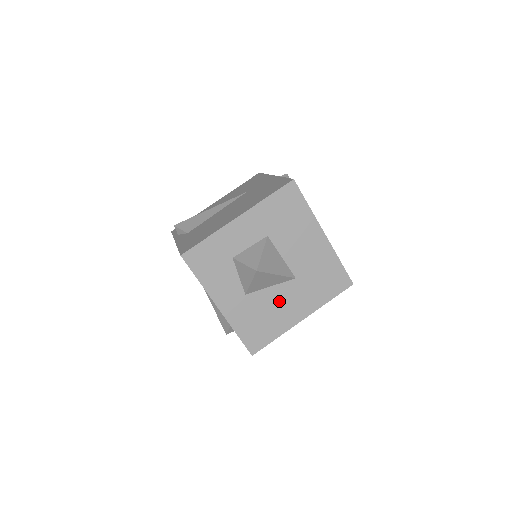
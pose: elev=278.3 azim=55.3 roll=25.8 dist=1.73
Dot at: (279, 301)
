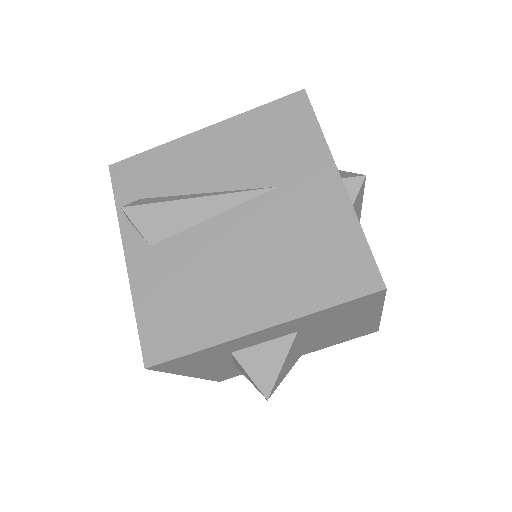
Dot at: occluded
